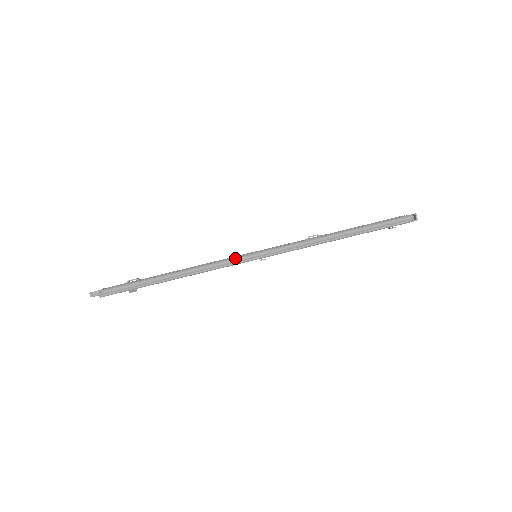
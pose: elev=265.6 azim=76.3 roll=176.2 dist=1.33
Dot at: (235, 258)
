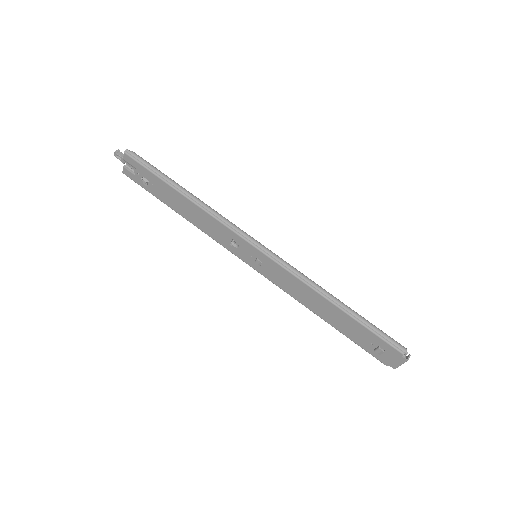
Dot at: (245, 232)
